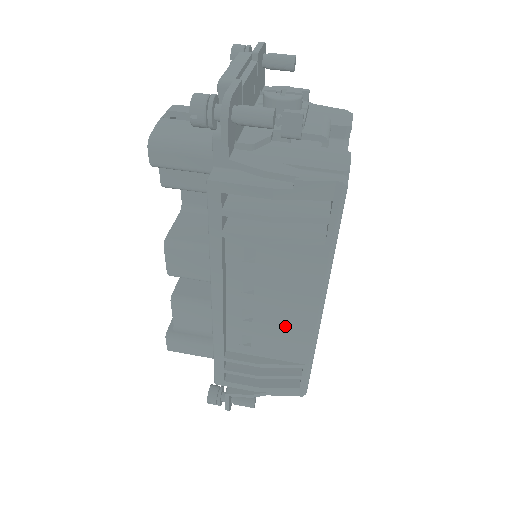
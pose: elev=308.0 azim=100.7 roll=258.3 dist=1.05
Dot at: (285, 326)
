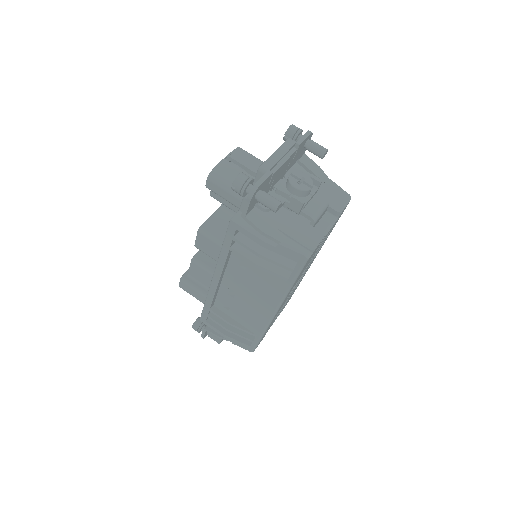
Dot at: (252, 310)
